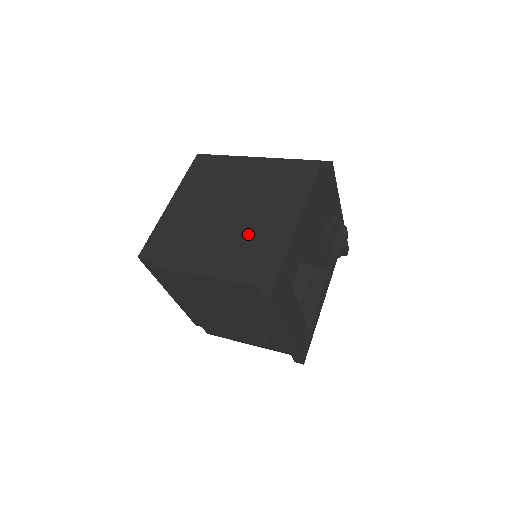
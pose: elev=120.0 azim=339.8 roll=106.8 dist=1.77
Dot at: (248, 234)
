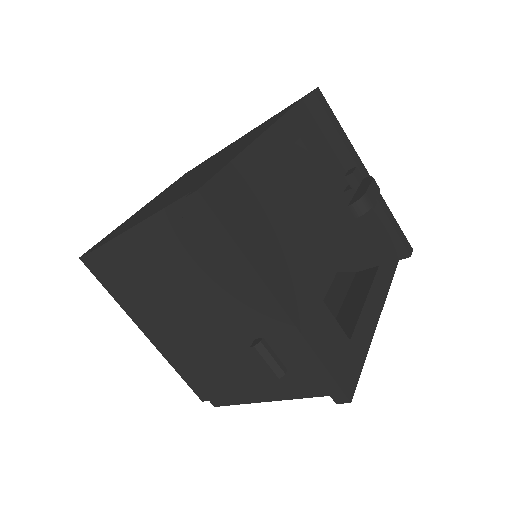
Dot at: (201, 174)
